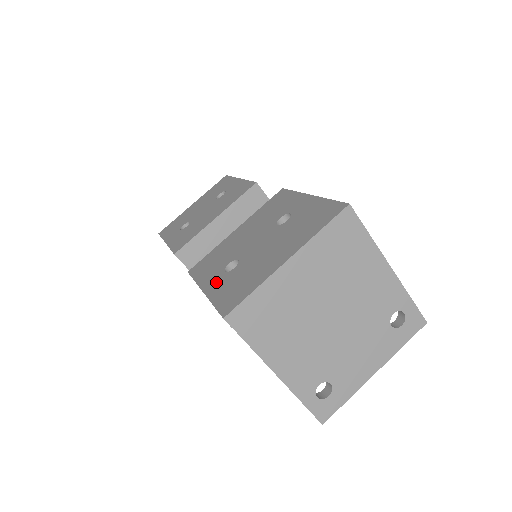
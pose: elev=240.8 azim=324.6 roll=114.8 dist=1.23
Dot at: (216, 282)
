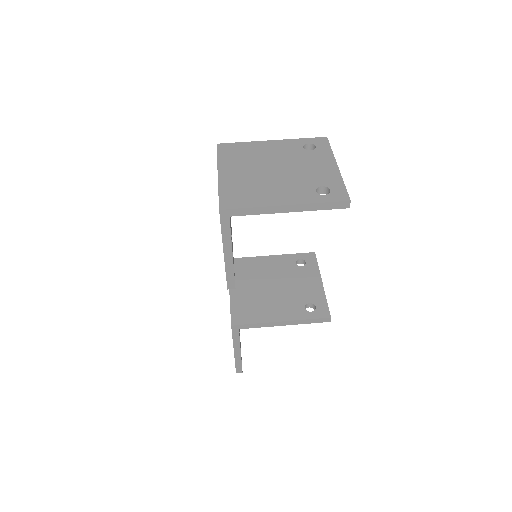
Dot at: occluded
